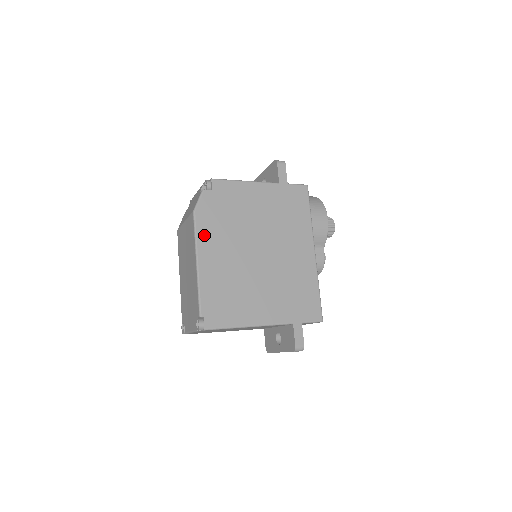
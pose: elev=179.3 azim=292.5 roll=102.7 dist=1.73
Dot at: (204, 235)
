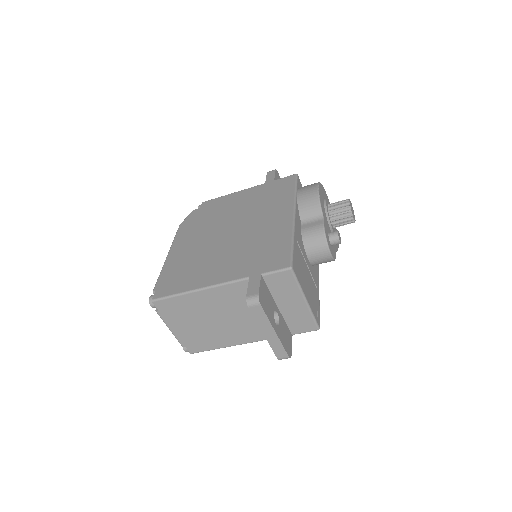
Dot at: (181, 236)
